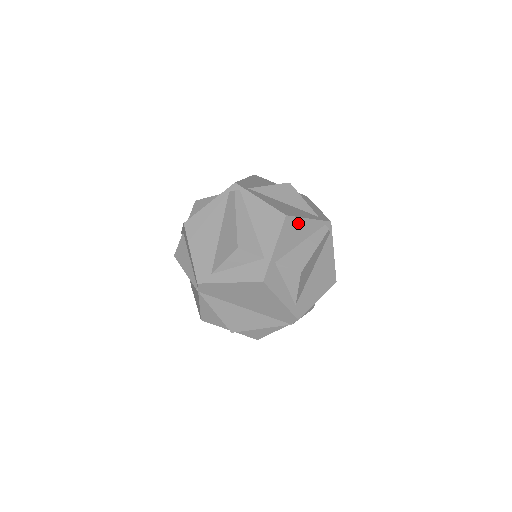
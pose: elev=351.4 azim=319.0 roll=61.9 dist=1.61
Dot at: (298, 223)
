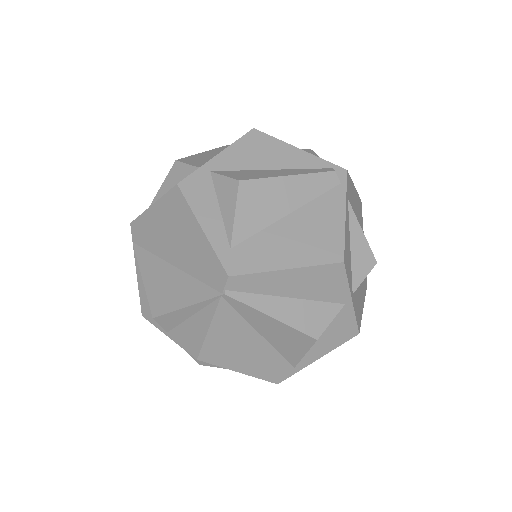
Dot at: (274, 145)
